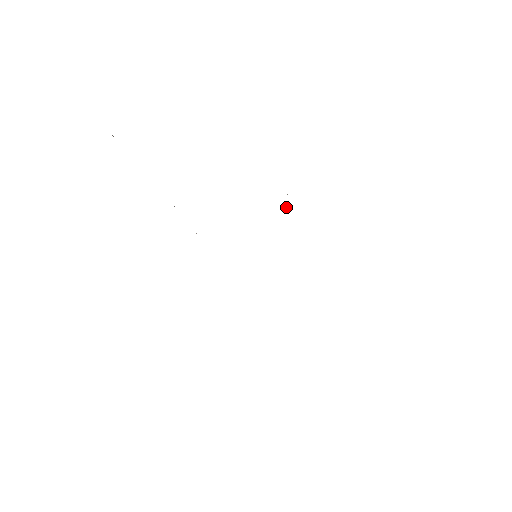
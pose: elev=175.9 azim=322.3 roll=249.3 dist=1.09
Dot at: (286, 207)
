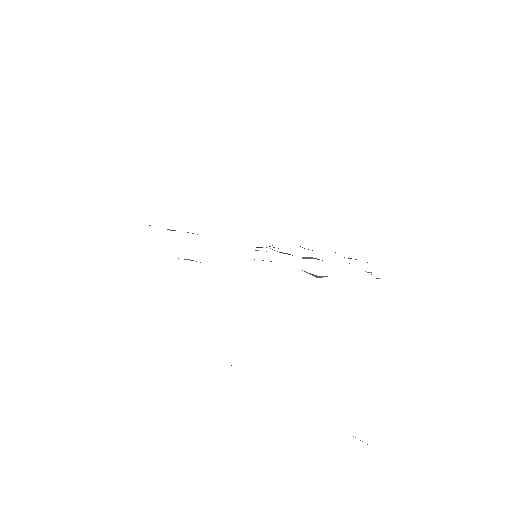
Dot at: occluded
